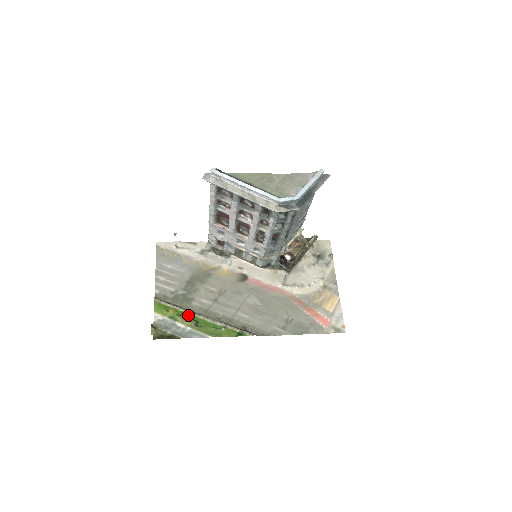
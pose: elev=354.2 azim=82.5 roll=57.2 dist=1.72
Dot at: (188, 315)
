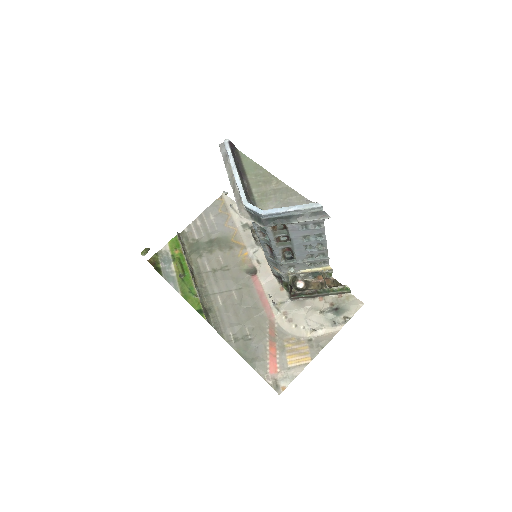
Dot at: (185, 264)
